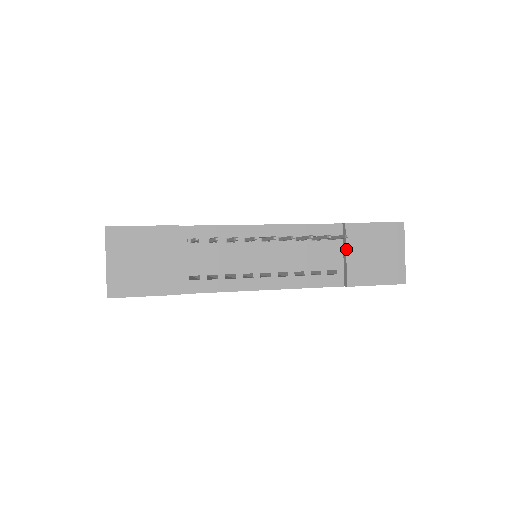
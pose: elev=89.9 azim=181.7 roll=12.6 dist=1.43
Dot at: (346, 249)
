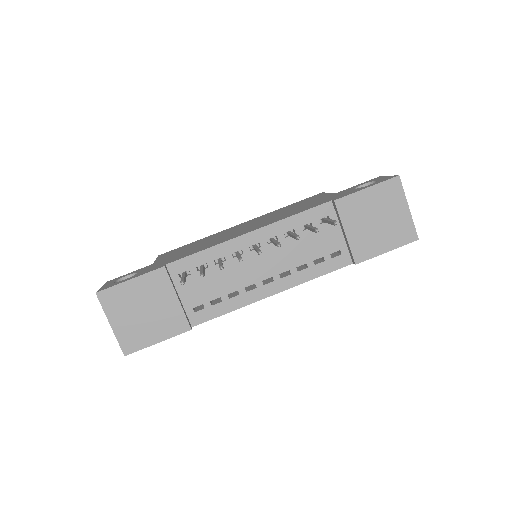
Dot at: (343, 227)
